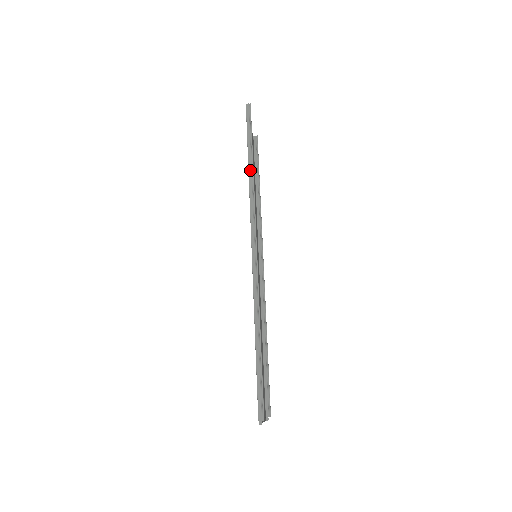
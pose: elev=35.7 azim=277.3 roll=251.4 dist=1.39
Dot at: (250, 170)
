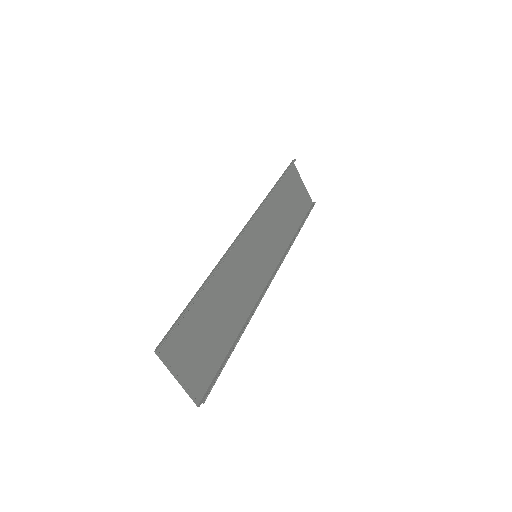
Dot at: (271, 190)
